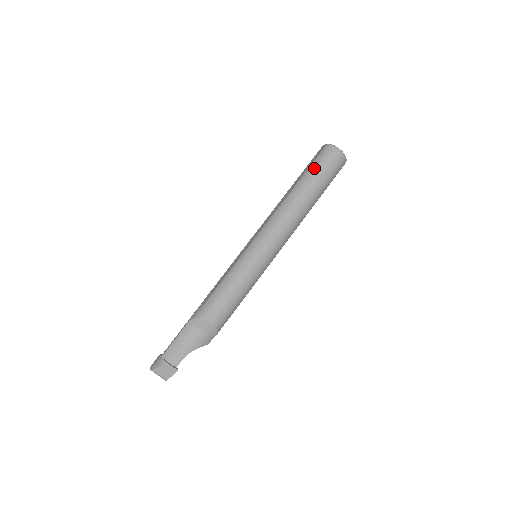
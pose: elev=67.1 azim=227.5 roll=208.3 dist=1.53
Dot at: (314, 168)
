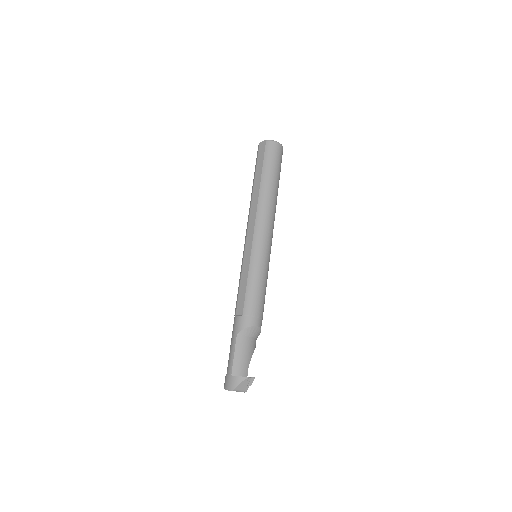
Dot at: (268, 165)
